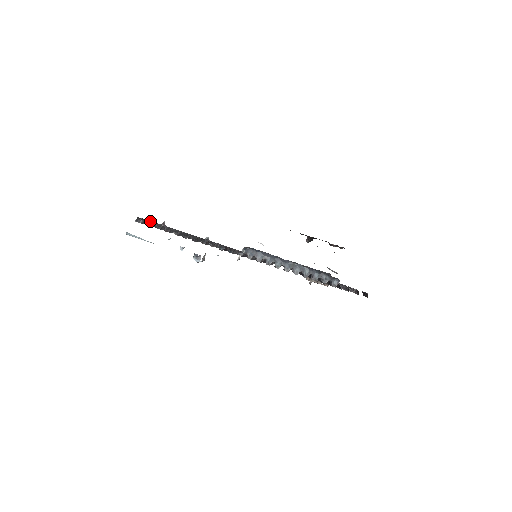
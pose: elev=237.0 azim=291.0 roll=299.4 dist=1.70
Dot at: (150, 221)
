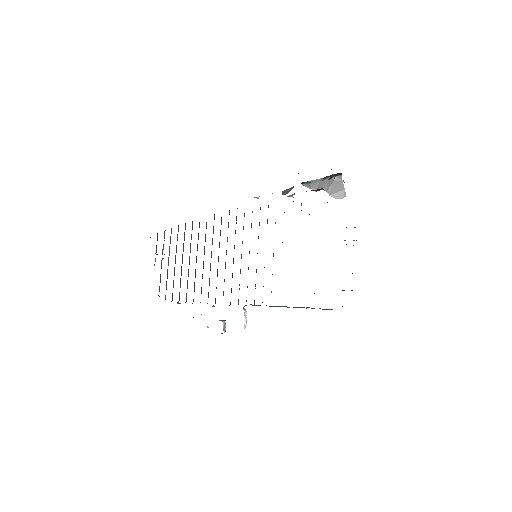
Dot at: (166, 286)
